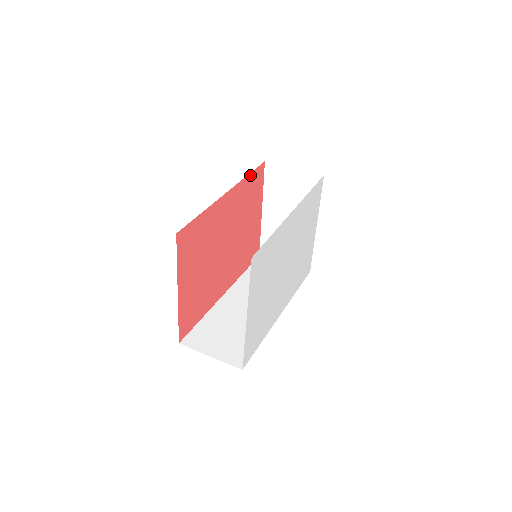
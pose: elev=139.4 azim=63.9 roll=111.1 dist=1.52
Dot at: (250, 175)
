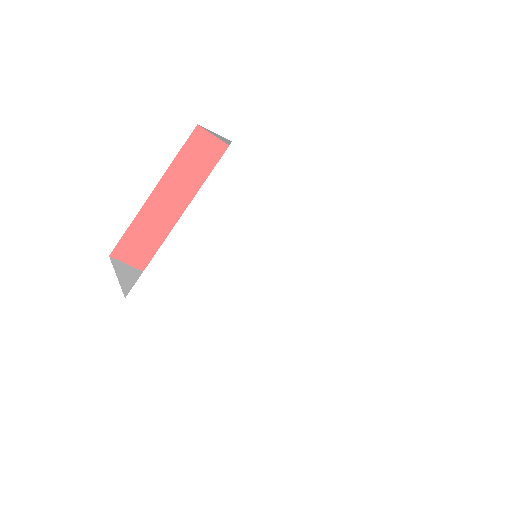
Dot at: occluded
